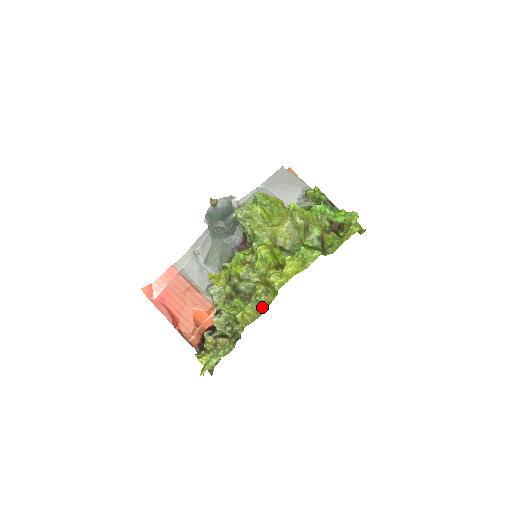
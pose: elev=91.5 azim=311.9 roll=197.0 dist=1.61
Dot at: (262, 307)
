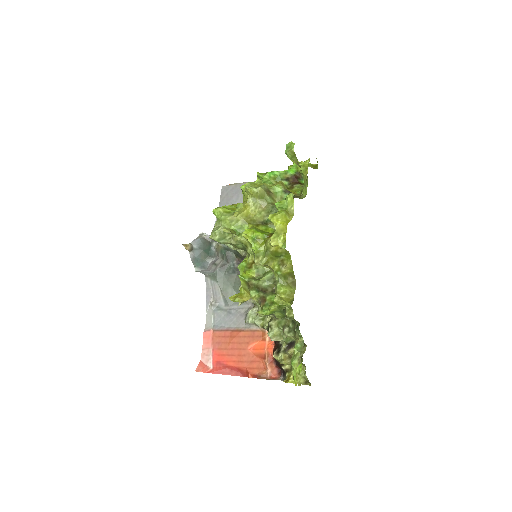
Dot at: (290, 279)
